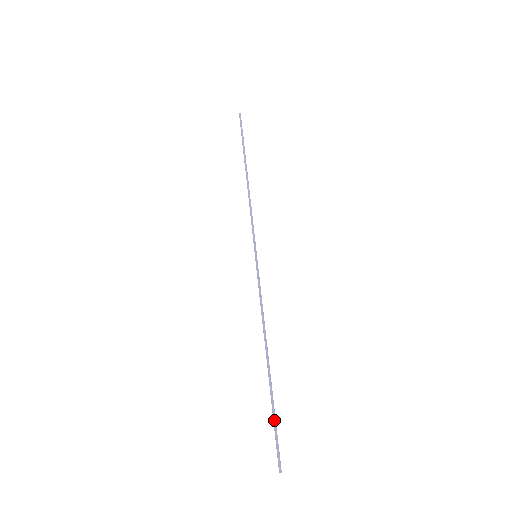
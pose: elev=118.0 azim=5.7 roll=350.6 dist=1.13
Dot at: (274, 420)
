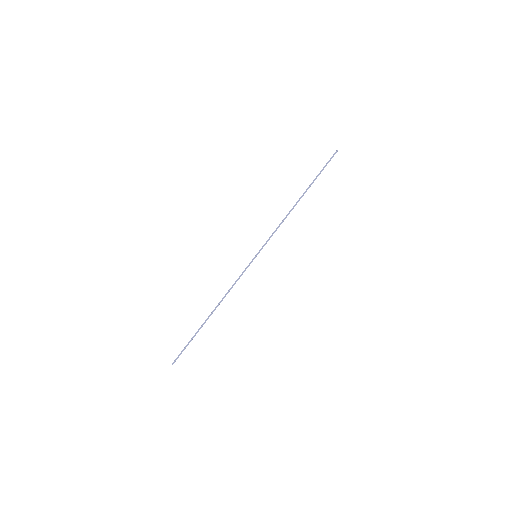
Dot at: (189, 342)
